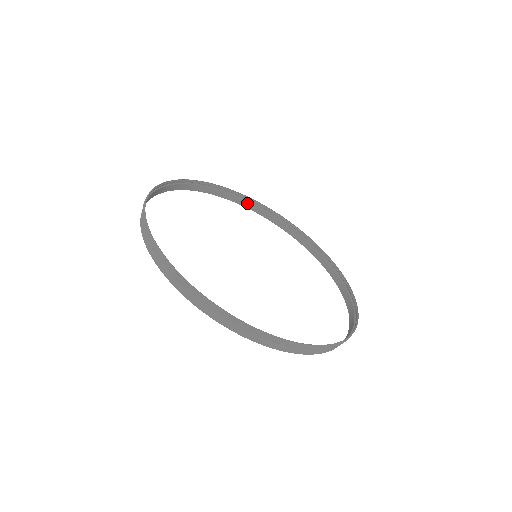
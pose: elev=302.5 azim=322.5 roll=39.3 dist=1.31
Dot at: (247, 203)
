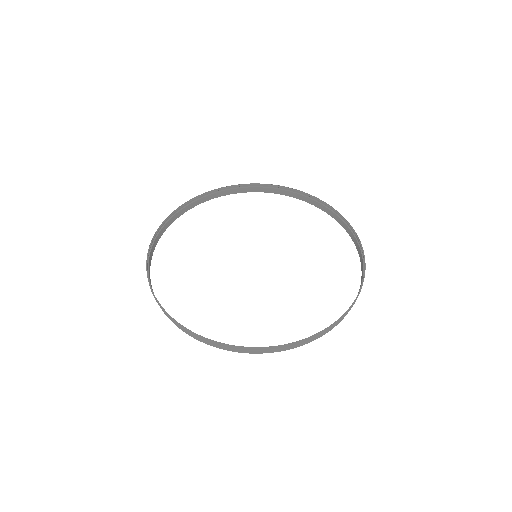
Dot at: (180, 212)
